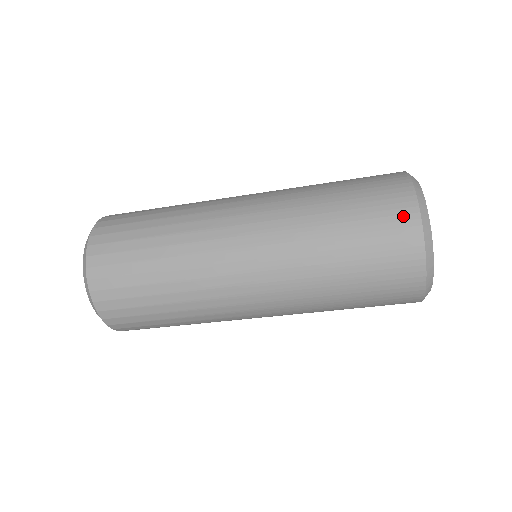
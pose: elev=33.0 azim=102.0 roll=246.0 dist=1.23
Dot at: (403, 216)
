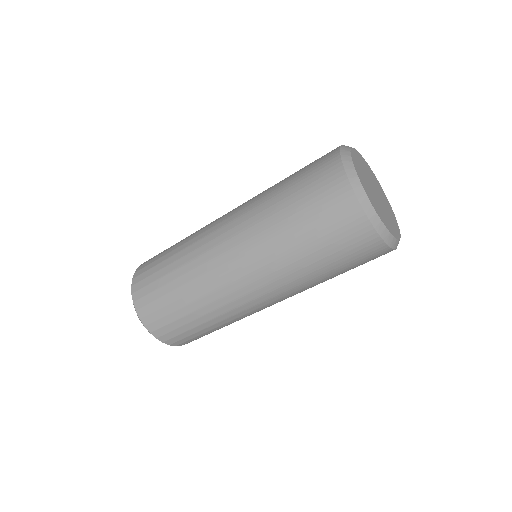
Dot at: (338, 192)
